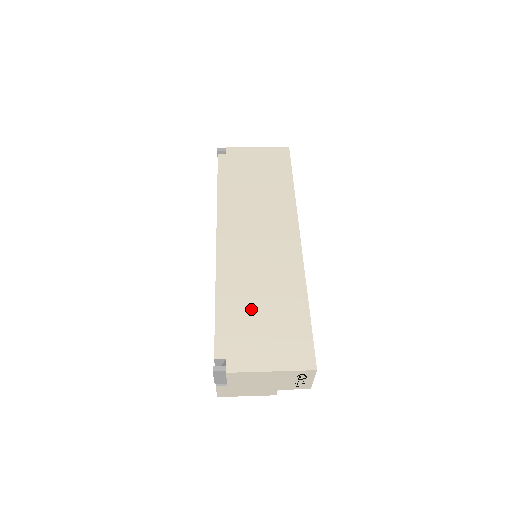
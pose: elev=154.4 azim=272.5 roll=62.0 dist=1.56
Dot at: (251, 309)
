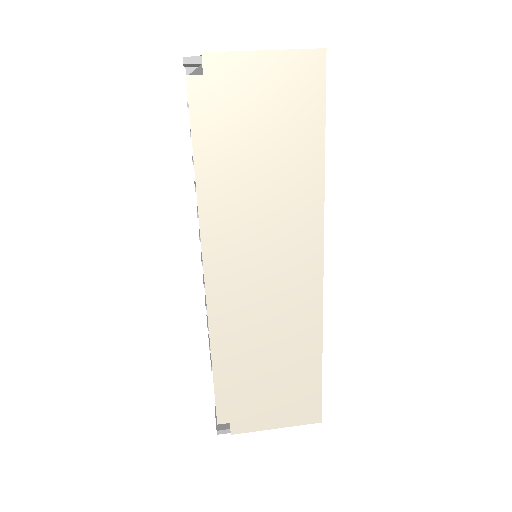
Dot at: (255, 370)
